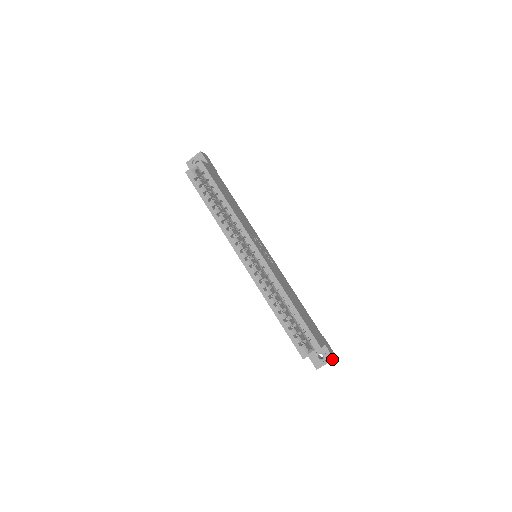
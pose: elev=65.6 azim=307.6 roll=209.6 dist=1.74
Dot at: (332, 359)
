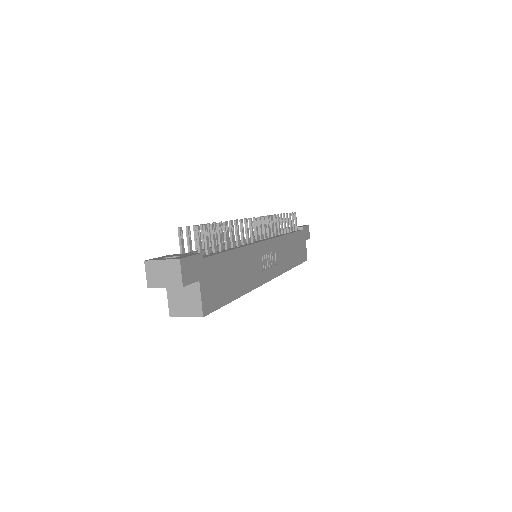
Dot at: occluded
